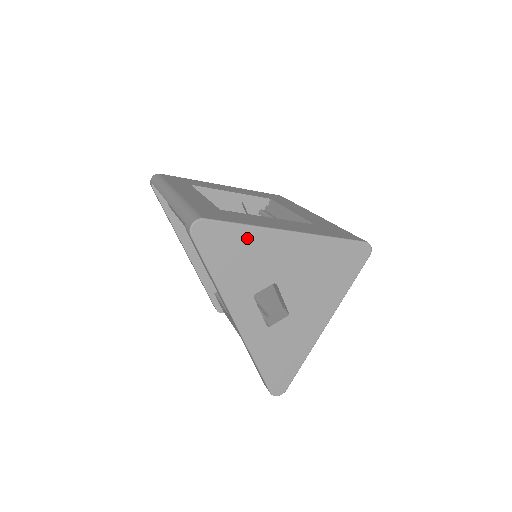
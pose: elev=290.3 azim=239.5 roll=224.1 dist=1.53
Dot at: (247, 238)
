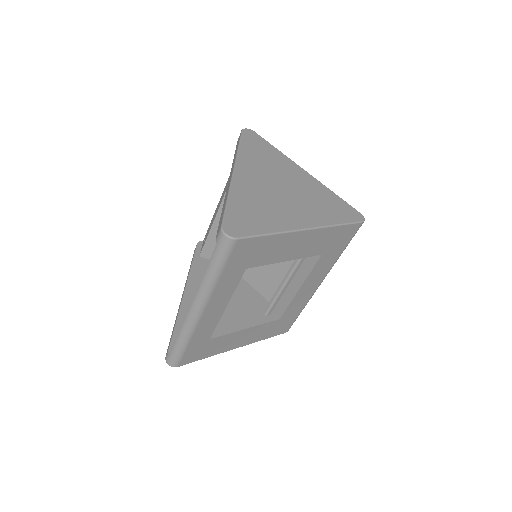
Dot at: occluded
